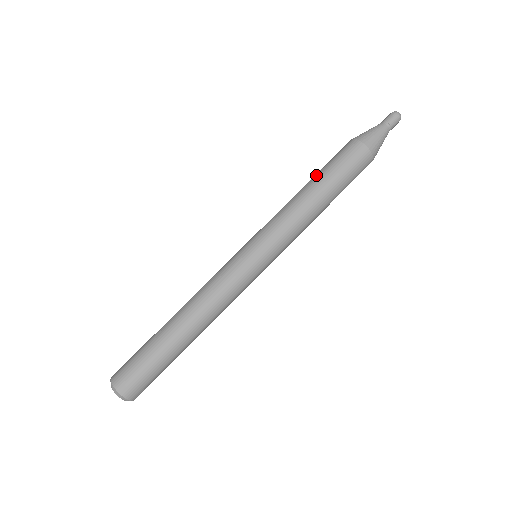
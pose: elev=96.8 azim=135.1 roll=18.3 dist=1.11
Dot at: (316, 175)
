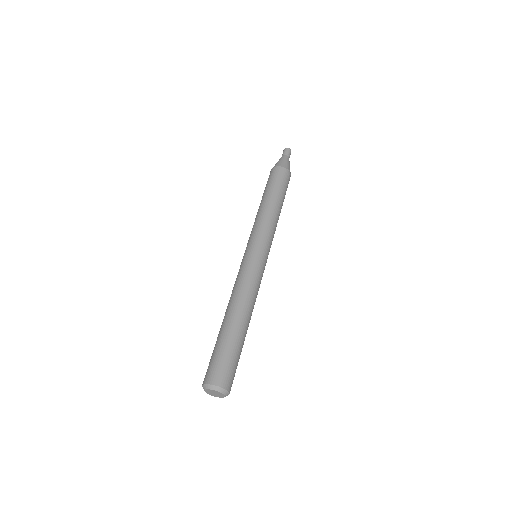
Dot at: (269, 192)
